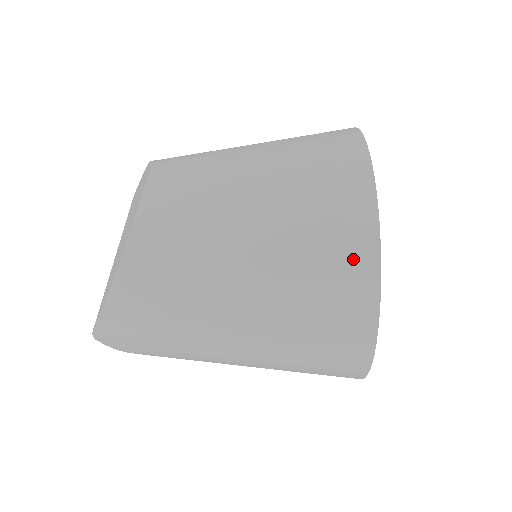
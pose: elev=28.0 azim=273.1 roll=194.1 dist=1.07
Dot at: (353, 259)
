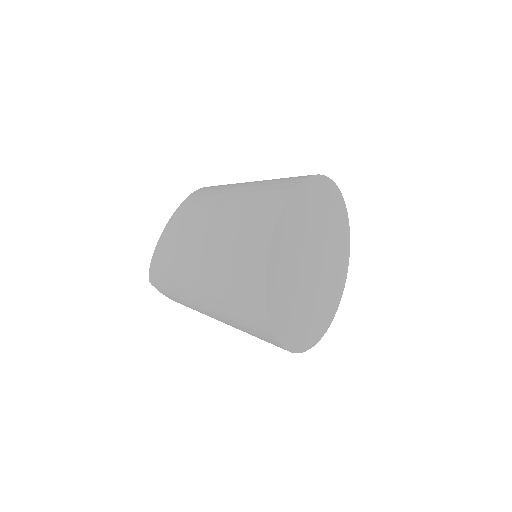
Dot at: (255, 253)
